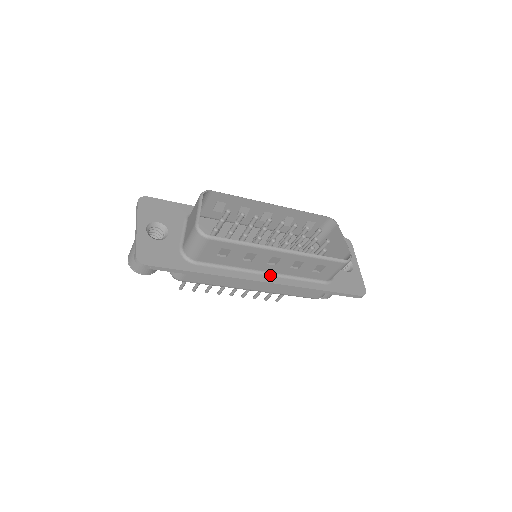
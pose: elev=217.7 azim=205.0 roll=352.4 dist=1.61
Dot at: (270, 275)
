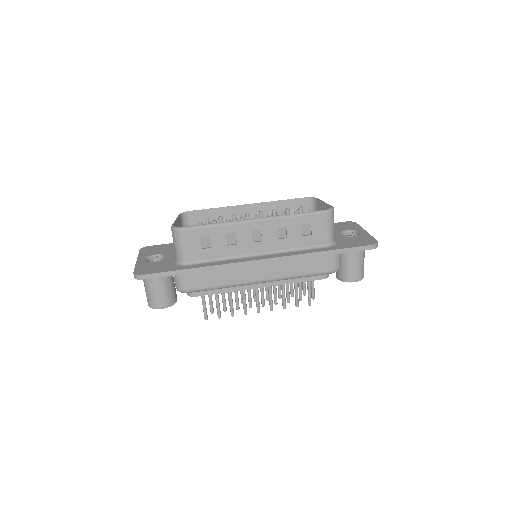
Dot at: (265, 255)
